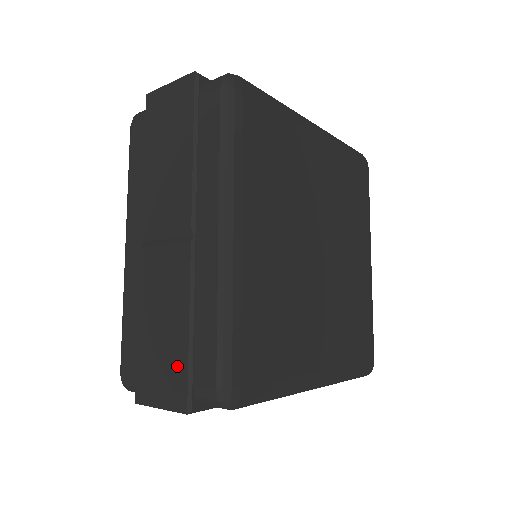
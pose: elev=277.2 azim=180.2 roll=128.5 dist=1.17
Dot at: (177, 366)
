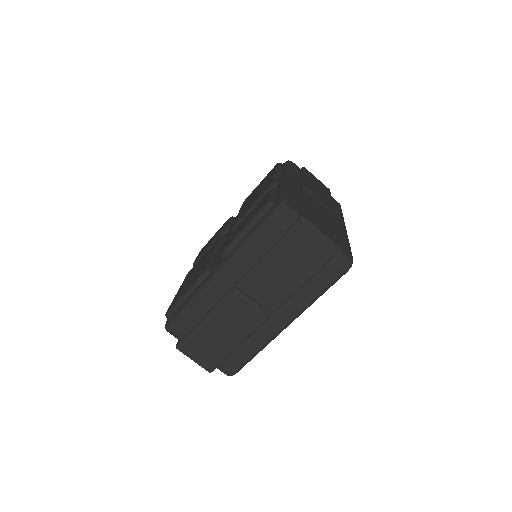
Dot at: (218, 355)
